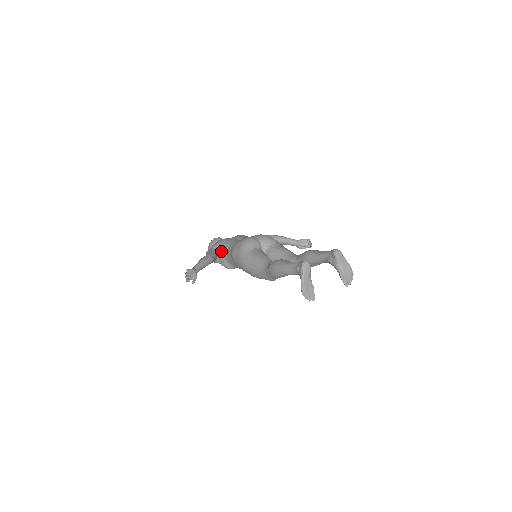
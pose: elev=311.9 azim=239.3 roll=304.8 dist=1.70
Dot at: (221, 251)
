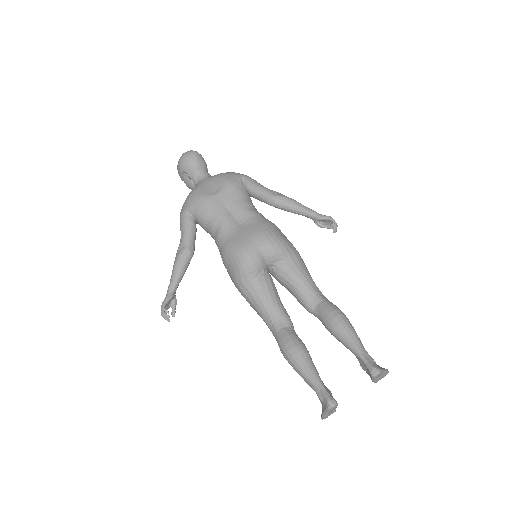
Dot at: (203, 226)
